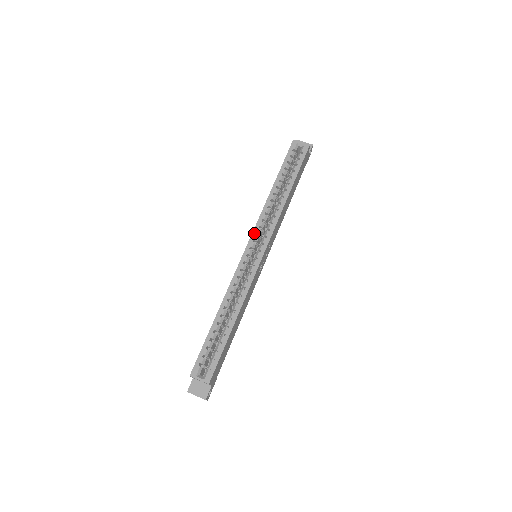
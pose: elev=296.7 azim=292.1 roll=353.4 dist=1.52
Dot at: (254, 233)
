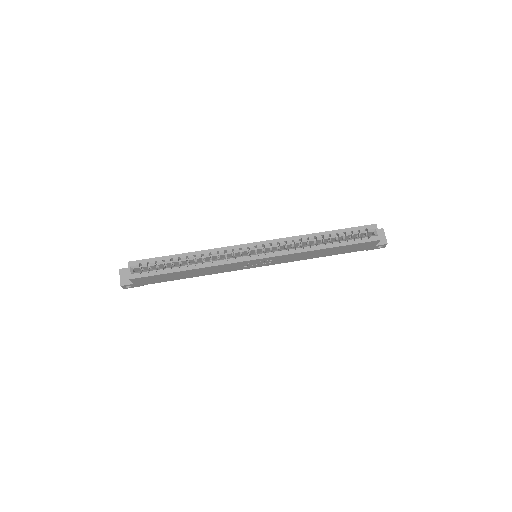
Dot at: (270, 241)
